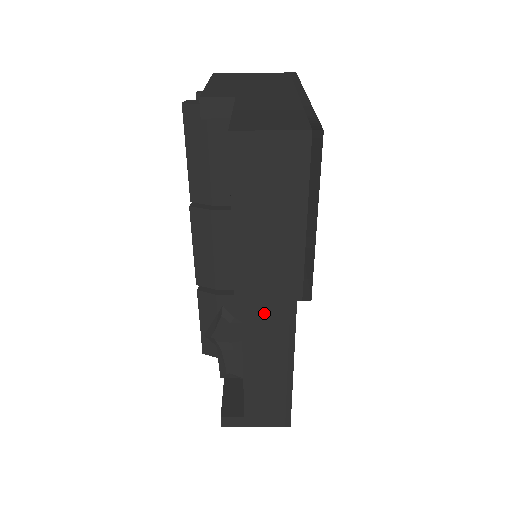
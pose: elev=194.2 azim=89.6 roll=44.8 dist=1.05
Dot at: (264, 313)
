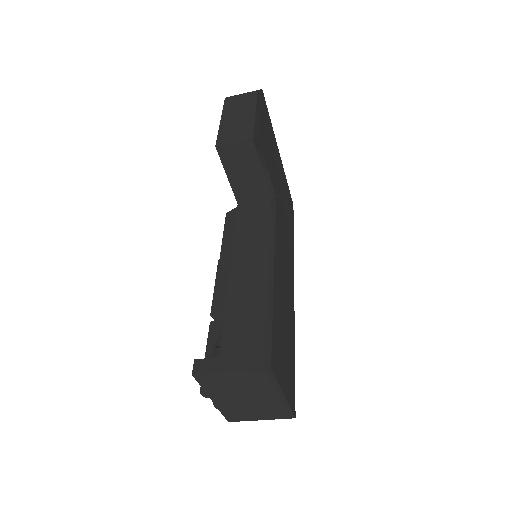
Dot at: (250, 246)
